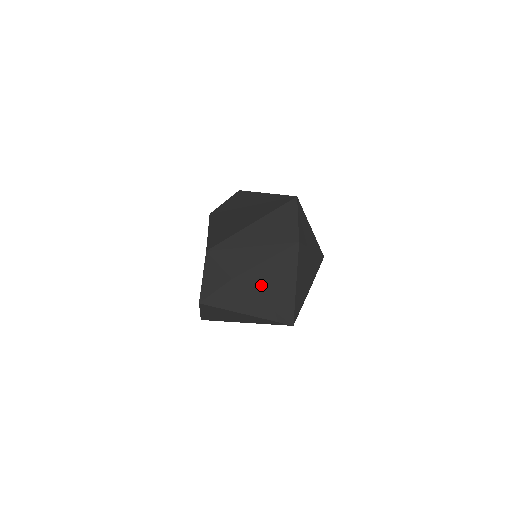
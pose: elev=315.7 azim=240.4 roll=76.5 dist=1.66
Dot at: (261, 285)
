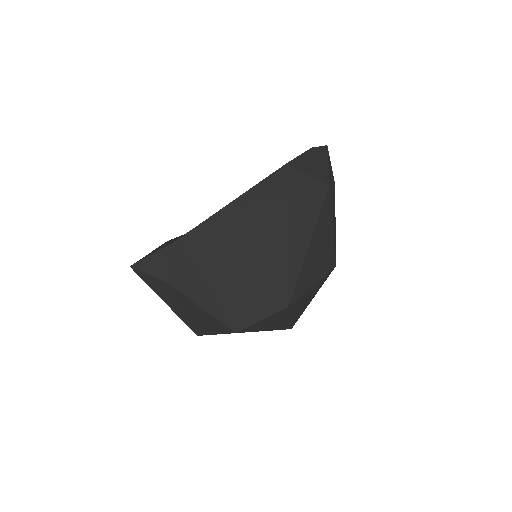
Dot at: (188, 307)
